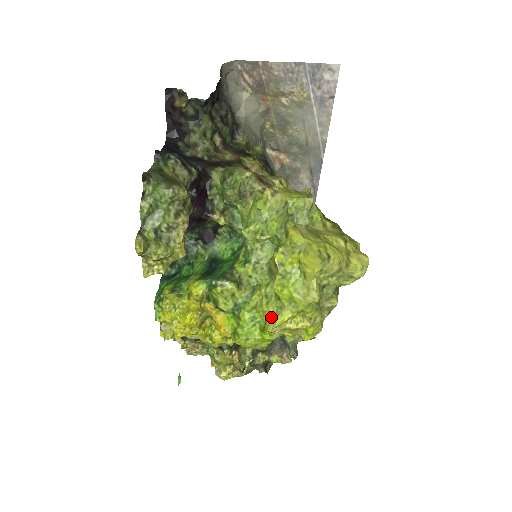
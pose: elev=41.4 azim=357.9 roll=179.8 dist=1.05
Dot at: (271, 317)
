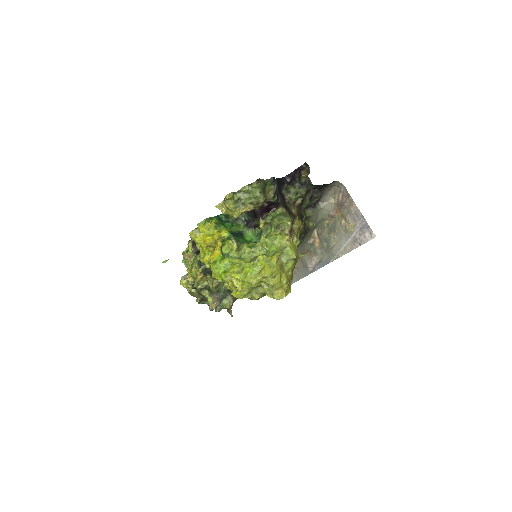
Dot at: (233, 271)
